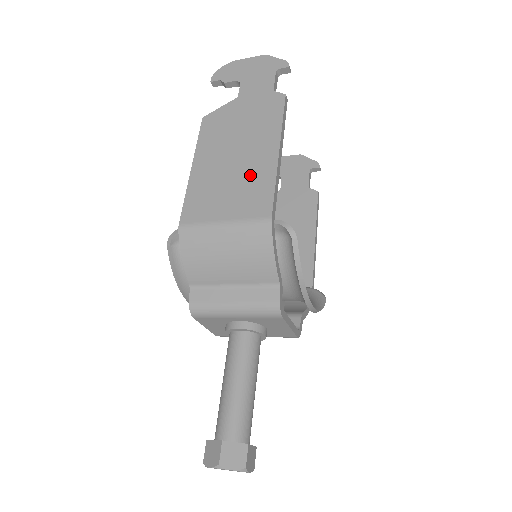
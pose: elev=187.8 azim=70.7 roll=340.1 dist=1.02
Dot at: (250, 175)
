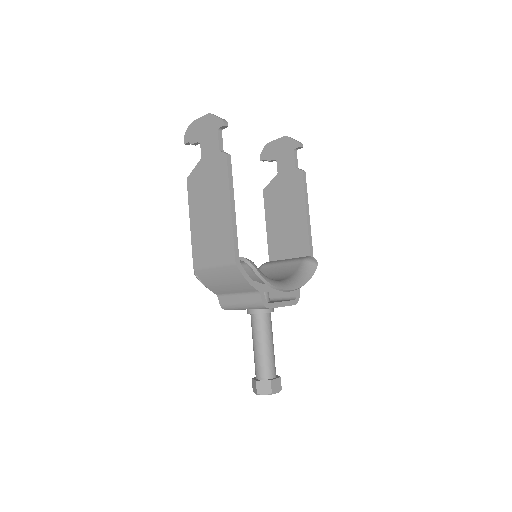
Dot at: (219, 228)
